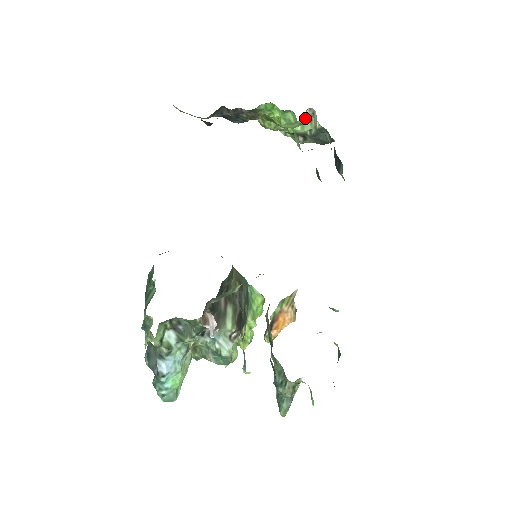
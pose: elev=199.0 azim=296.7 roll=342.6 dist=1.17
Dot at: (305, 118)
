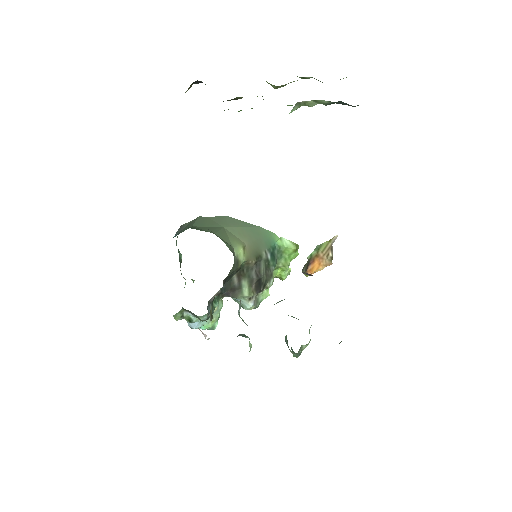
Dot at: (301, 102)
